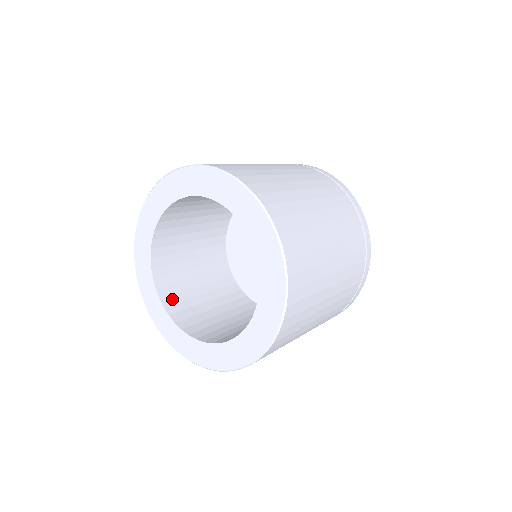
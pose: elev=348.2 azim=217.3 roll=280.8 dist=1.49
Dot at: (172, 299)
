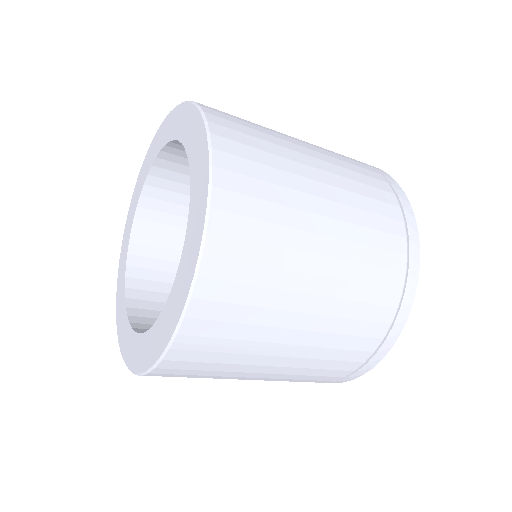
Dot at: (150, 327)
